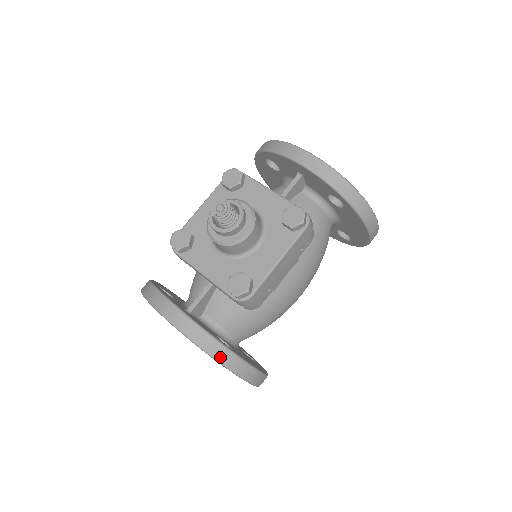
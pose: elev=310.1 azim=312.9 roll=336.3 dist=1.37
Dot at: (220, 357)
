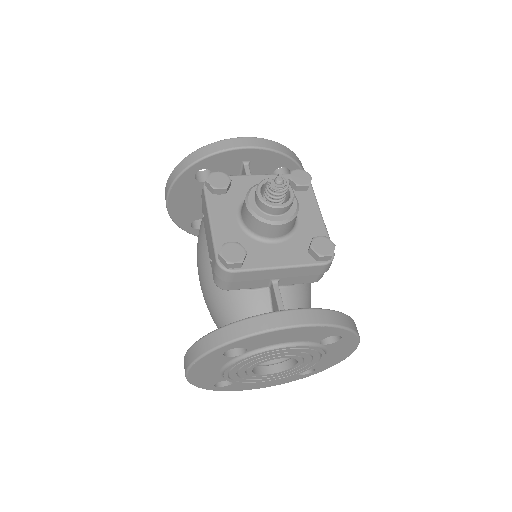
Dot at: (349, 325)
